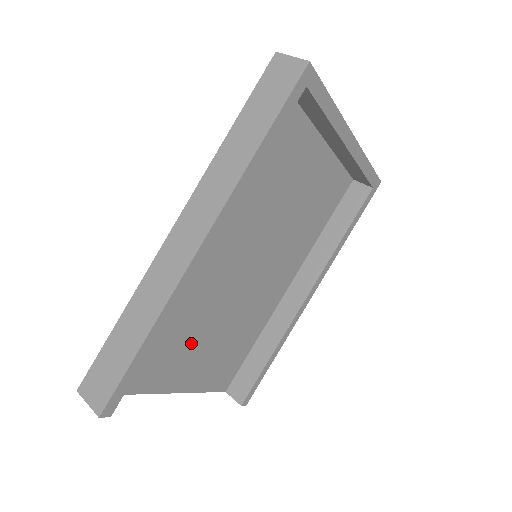
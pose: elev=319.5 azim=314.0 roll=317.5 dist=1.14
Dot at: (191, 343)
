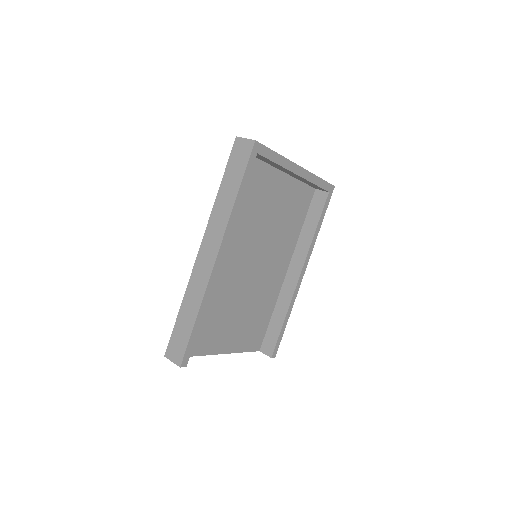
Dot at: (226, 319)
